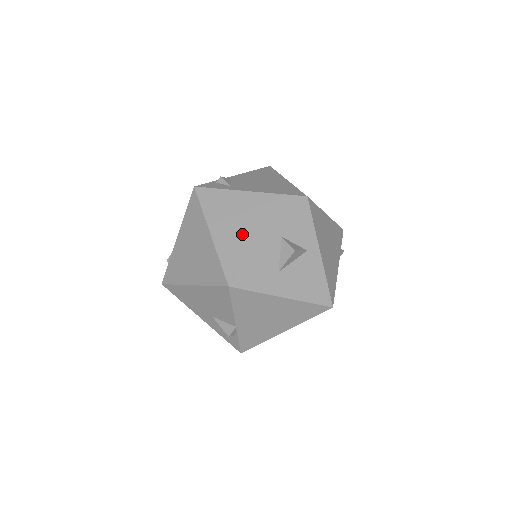
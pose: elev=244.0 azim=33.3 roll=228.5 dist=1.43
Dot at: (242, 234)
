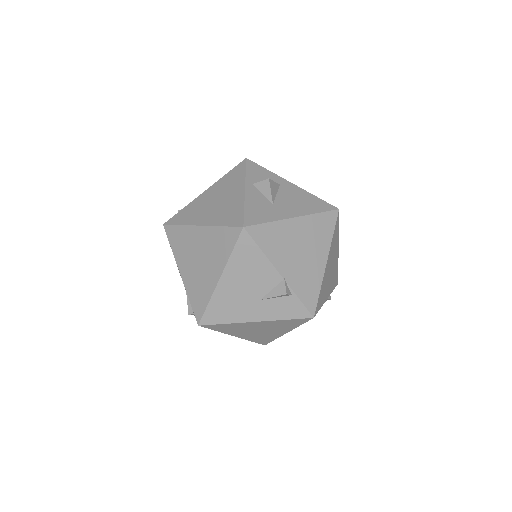
Dot at: (223, 205)
